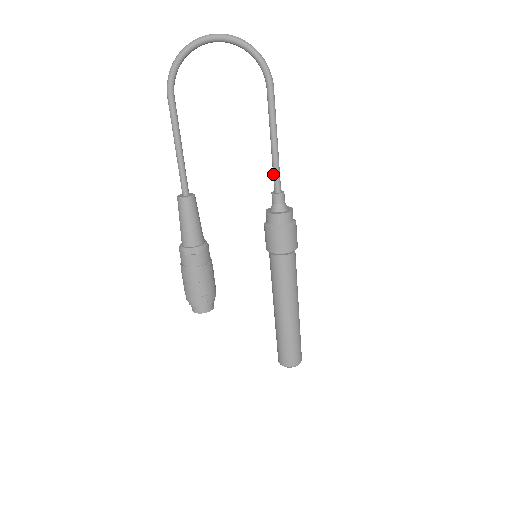
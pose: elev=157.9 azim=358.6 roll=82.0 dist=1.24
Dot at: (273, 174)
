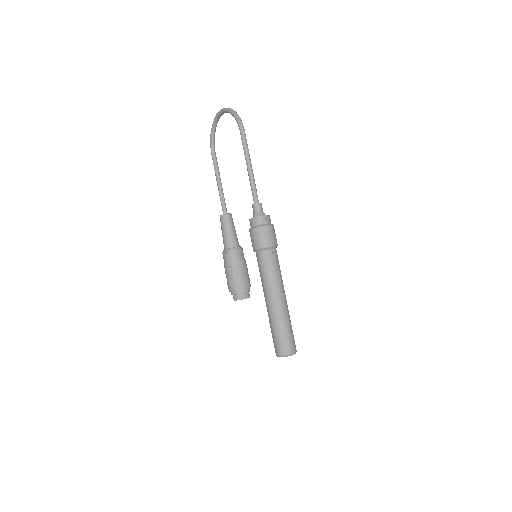
Dot at: (252, 191)
